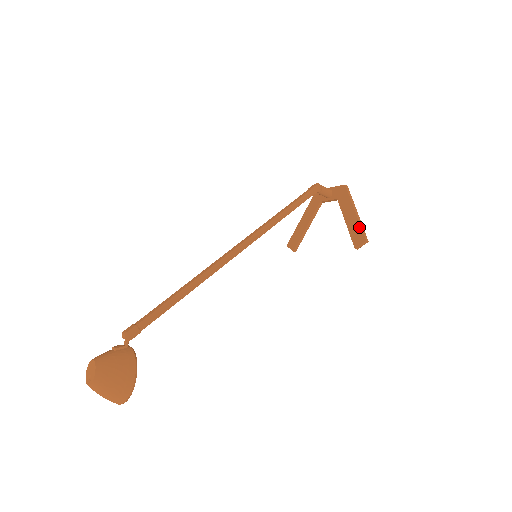
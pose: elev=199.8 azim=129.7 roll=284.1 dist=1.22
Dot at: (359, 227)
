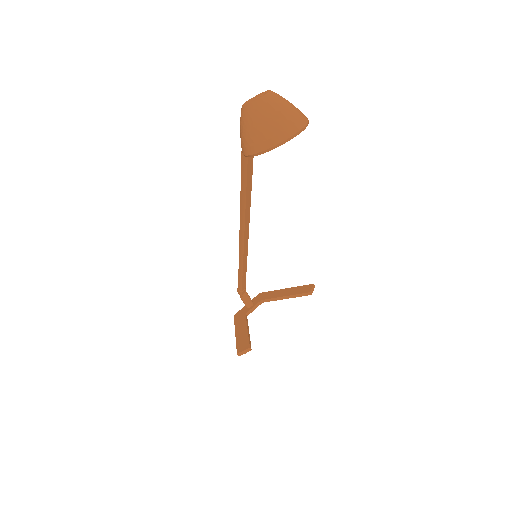
Dot at: (299, 287)
